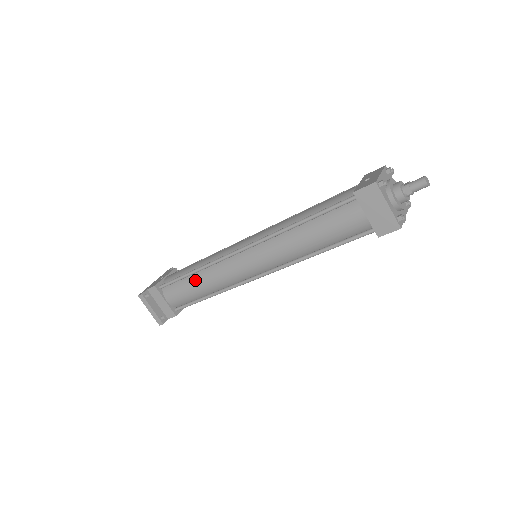
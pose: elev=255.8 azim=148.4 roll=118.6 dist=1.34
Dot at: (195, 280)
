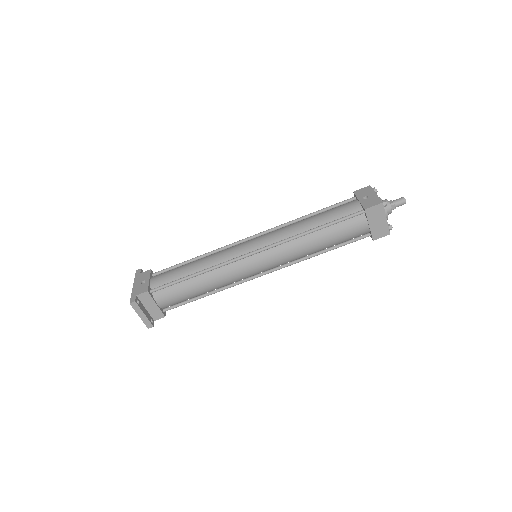
Dot at: (197, 282)
